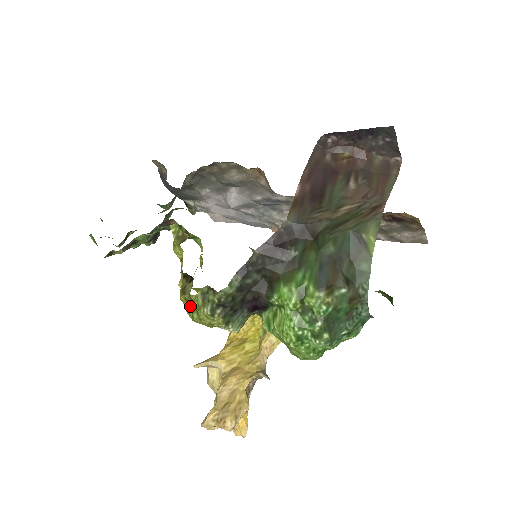
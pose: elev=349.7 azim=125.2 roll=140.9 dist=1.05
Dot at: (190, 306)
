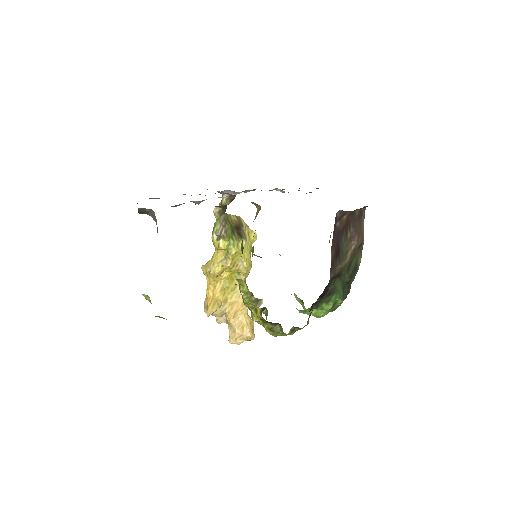
Dot at: (276, 334)
